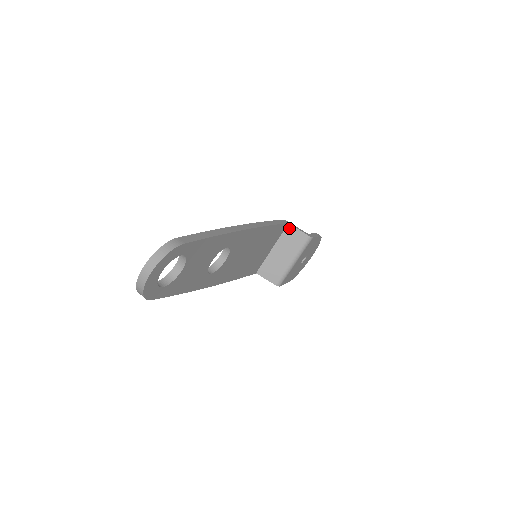
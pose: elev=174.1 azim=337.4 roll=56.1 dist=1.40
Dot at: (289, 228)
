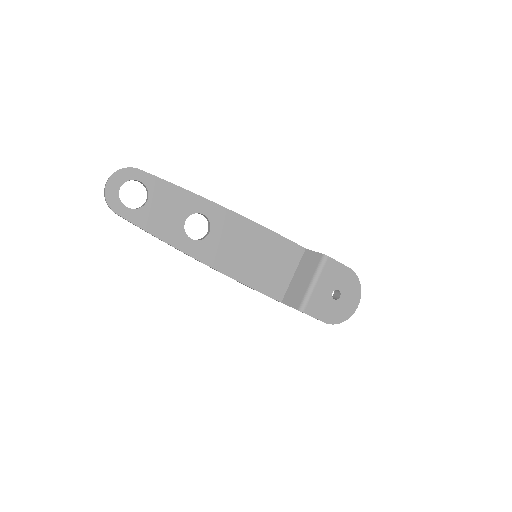
Dot at: (306, 253)
